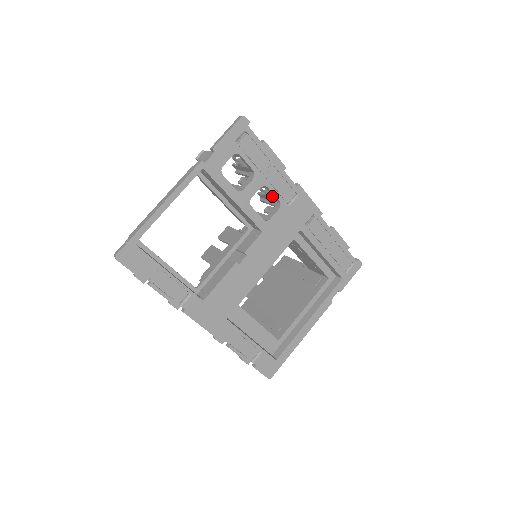
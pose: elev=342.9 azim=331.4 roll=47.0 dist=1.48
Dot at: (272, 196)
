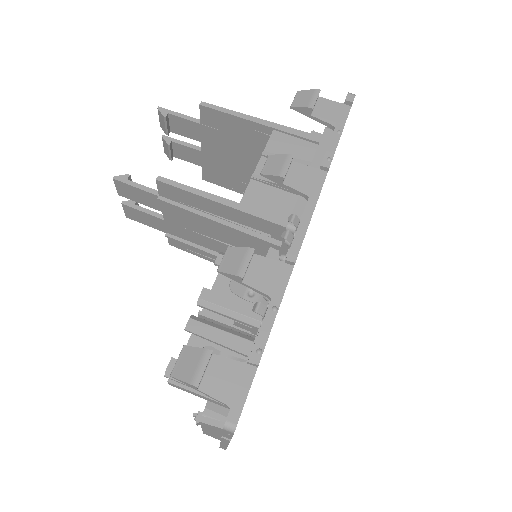
Dot at: occluded
